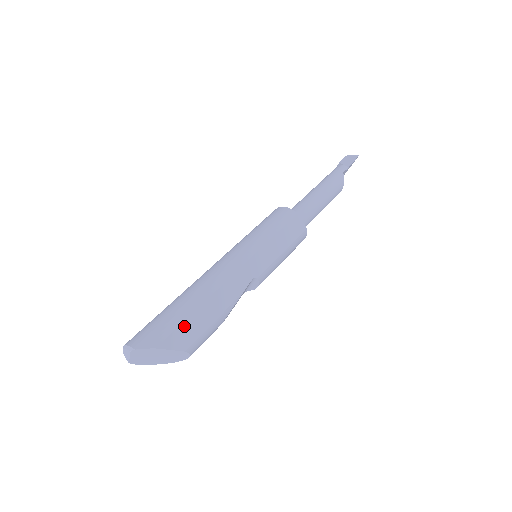
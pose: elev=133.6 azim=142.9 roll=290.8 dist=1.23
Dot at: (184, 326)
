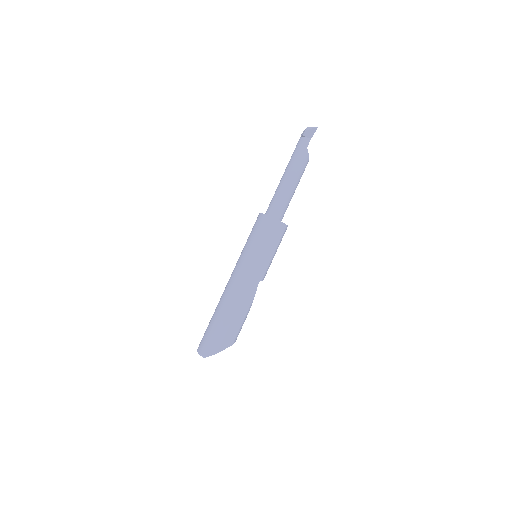
Dot at: (227, 334)
